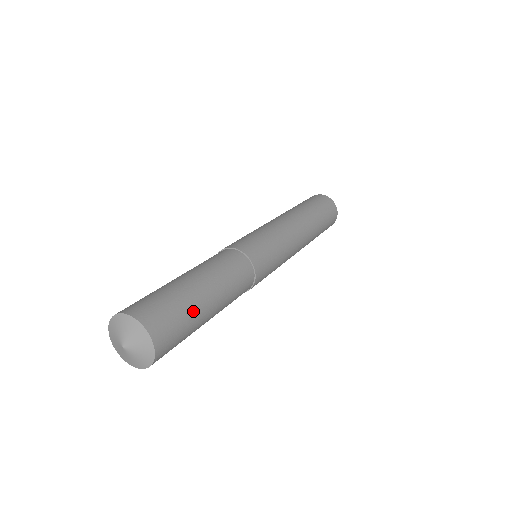
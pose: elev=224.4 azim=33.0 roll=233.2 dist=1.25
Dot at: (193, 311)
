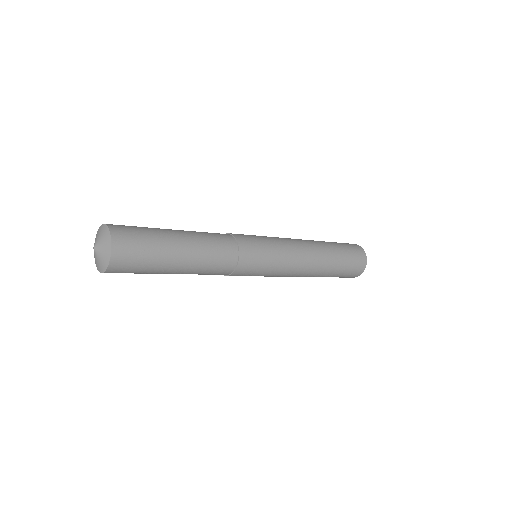
Dot at: (157, 233)
